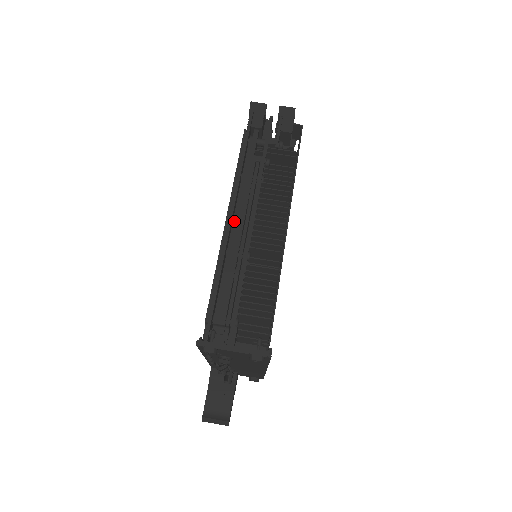
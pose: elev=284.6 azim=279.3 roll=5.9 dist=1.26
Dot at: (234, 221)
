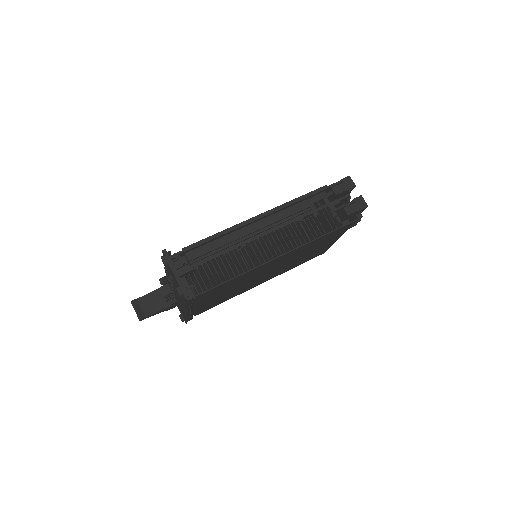
Dot at: (259, 221)
